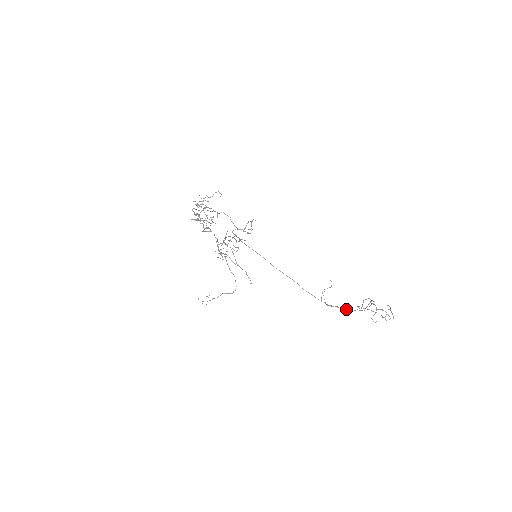
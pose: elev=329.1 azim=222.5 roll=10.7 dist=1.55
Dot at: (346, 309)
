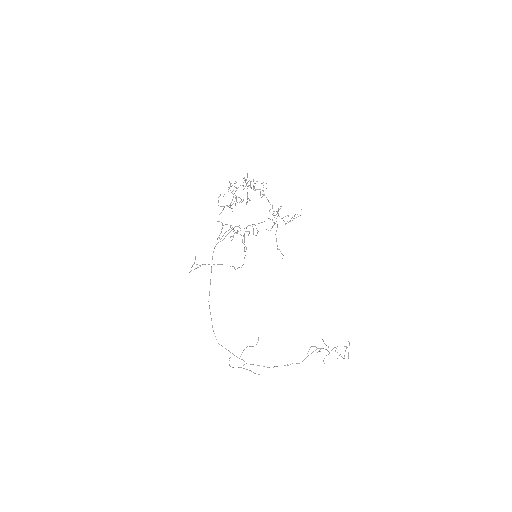
Dot at: occluded
